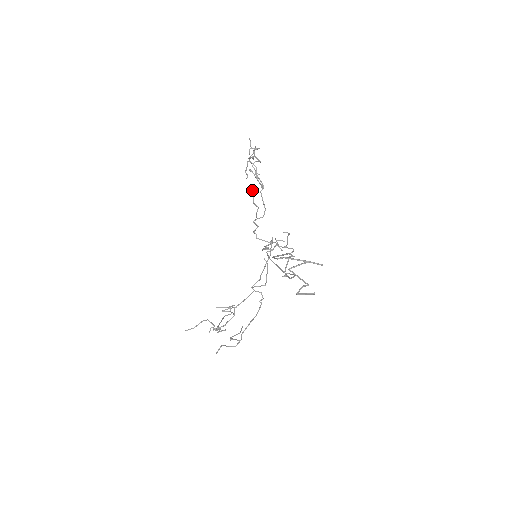
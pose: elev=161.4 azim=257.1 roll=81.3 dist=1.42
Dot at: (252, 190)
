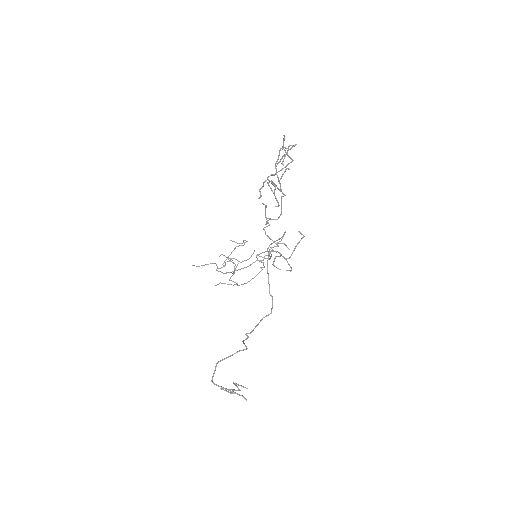
Dot at: (265, 205)
